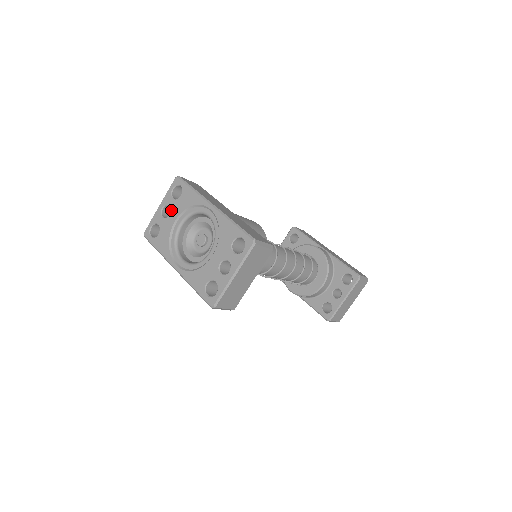
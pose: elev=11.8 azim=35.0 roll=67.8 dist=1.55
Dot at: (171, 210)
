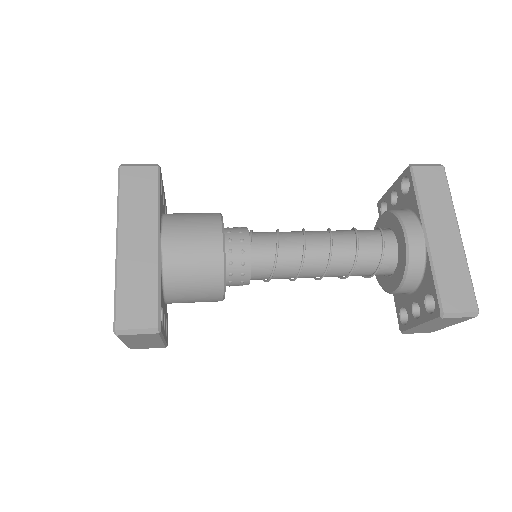
Dot at: occluded
